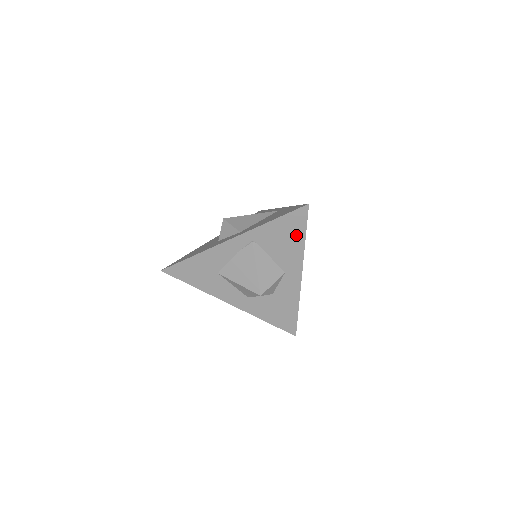
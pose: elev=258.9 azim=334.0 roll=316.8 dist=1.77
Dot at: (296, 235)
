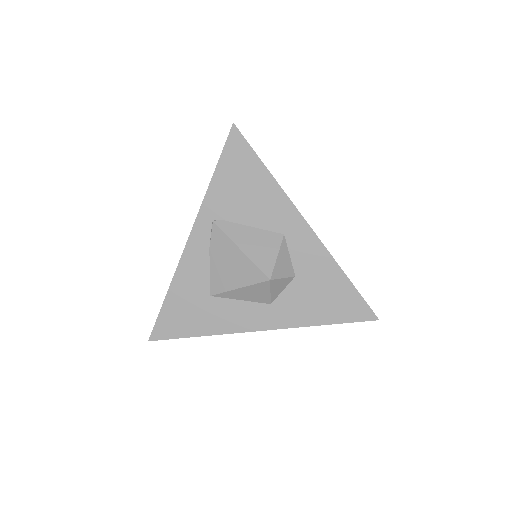
Dot at: (253, 173)
